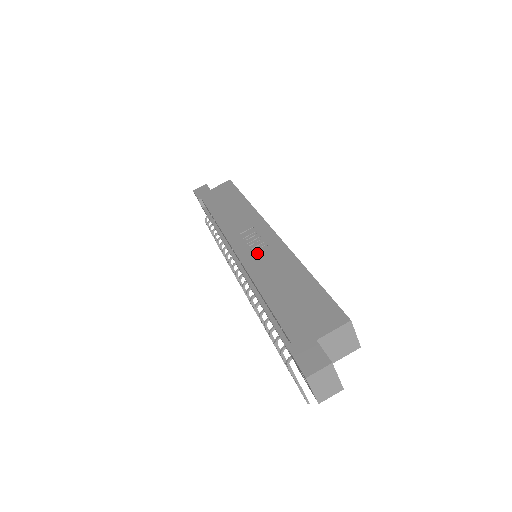
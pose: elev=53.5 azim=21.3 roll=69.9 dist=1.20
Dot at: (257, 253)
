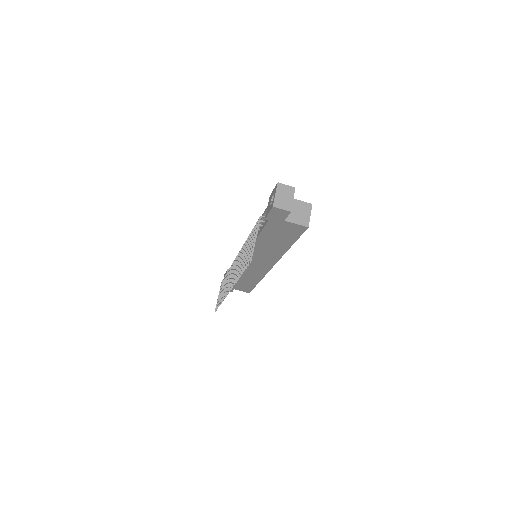
Dot at: occluded
